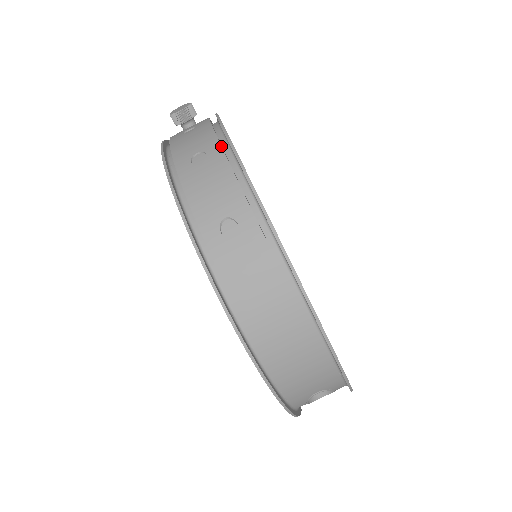
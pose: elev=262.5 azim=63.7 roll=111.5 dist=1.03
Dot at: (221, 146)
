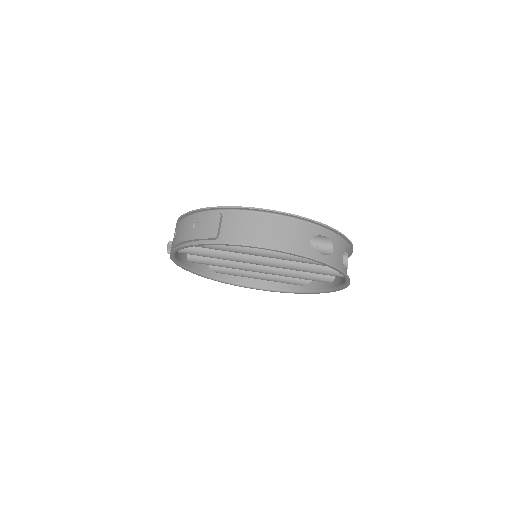
Dot at: (178, 223)
